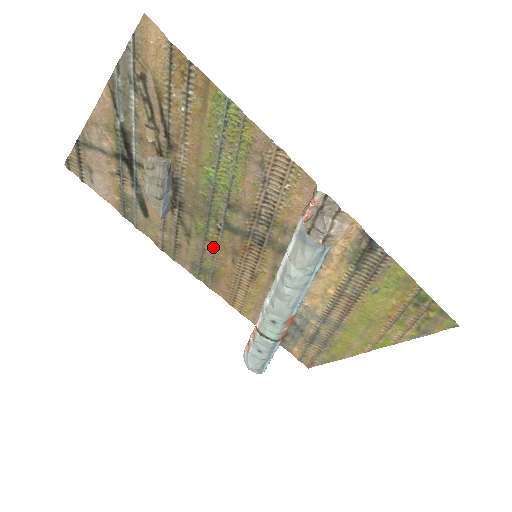
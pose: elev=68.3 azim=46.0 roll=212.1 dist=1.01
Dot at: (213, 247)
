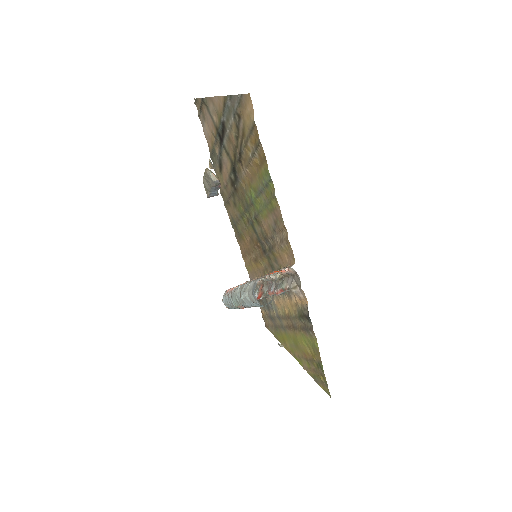
Dot at: (244, 224)
